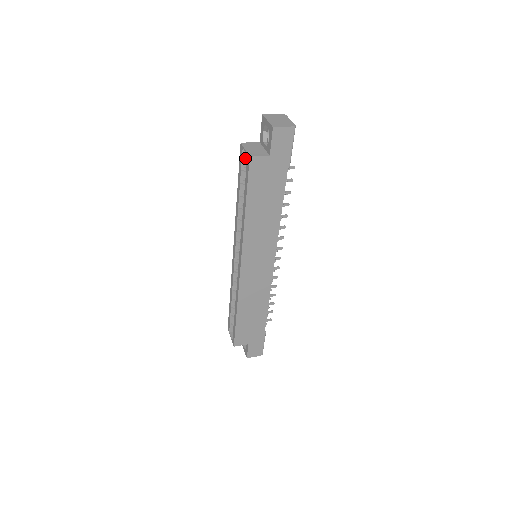
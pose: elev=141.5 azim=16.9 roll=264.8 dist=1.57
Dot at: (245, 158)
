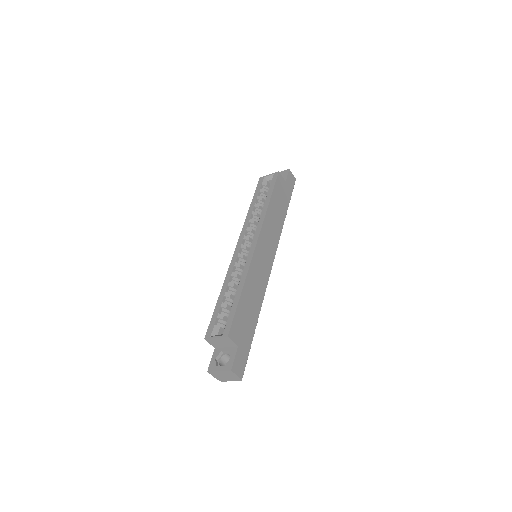
Dot at: (265, 182)
